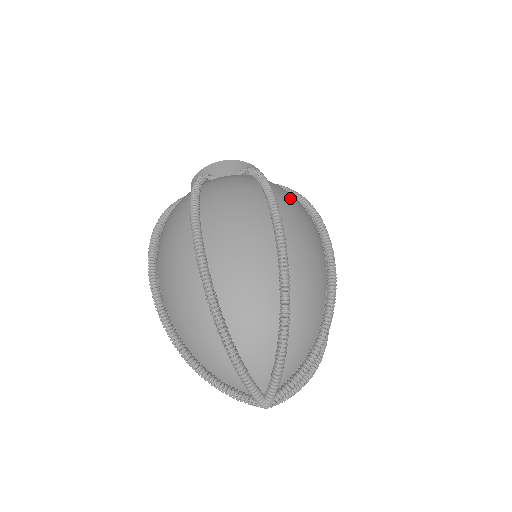
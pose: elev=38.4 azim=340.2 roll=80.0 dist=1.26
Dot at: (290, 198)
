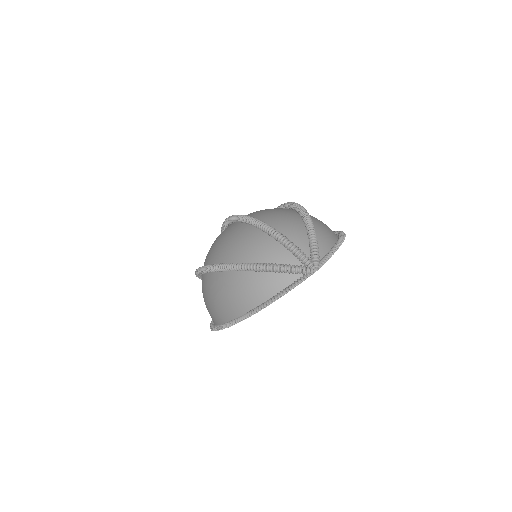
Dot at: occluded
